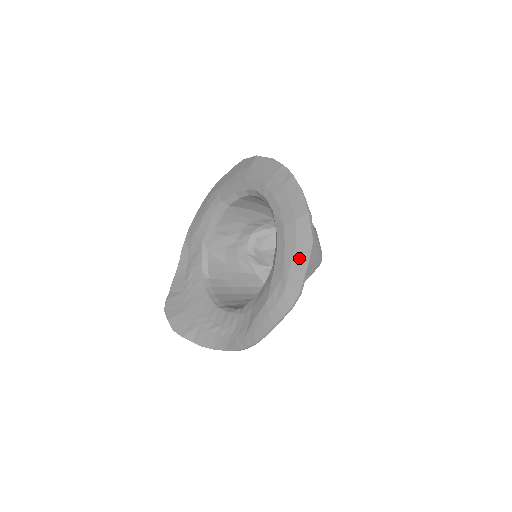
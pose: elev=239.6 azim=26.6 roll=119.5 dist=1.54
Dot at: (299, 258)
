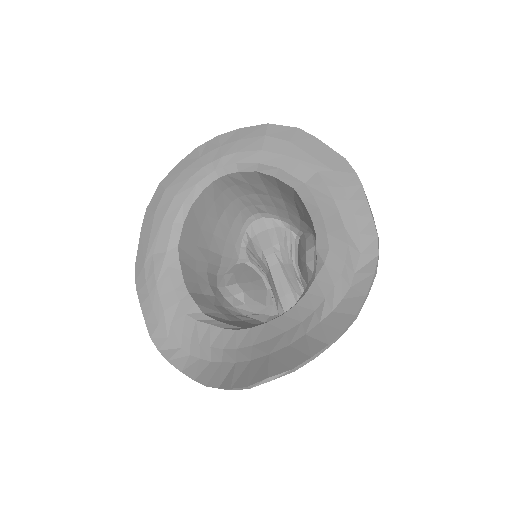
Dot at: (307, 144)
